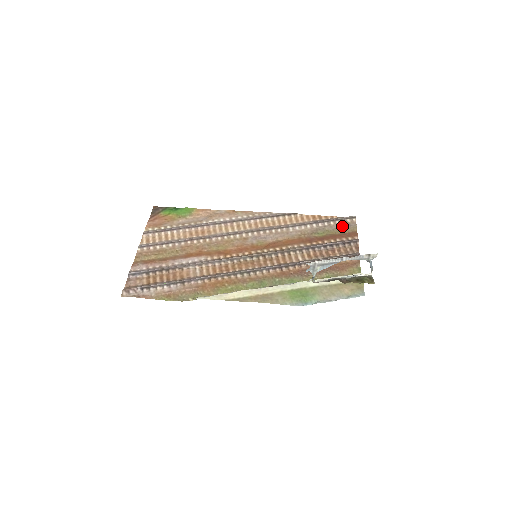
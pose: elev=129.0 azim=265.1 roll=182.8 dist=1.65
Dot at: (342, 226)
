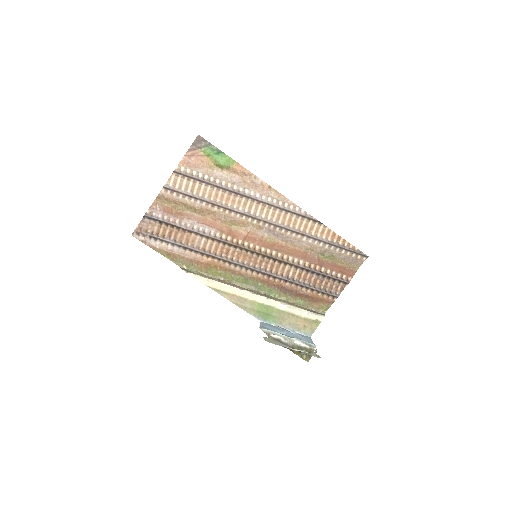
Dot at: (349, 259)
